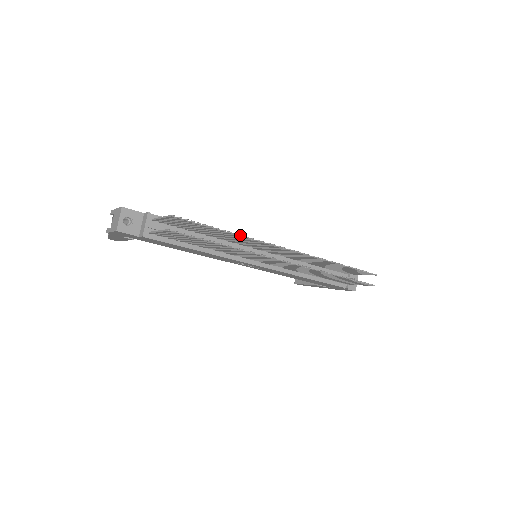
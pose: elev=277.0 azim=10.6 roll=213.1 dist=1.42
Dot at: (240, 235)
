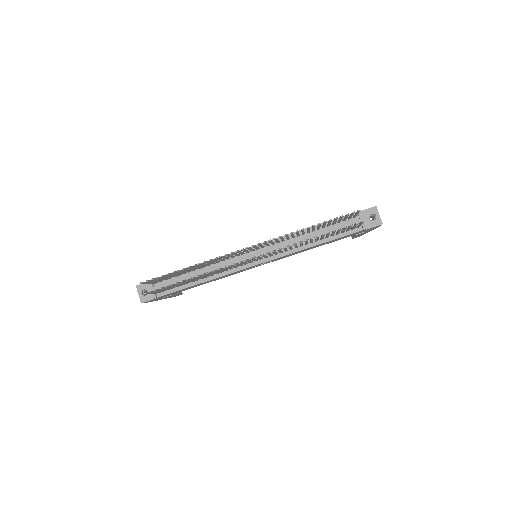
Dot at: (198, 264)
